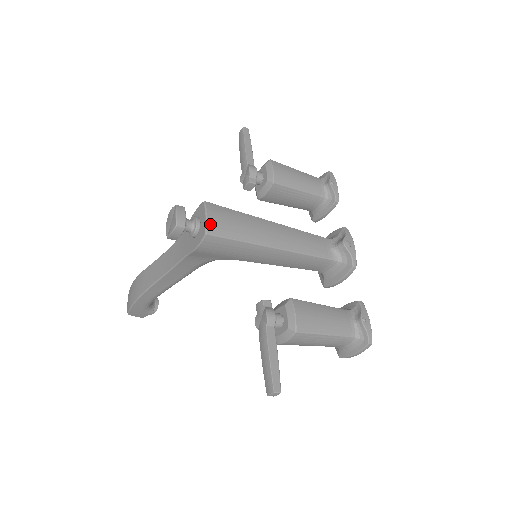
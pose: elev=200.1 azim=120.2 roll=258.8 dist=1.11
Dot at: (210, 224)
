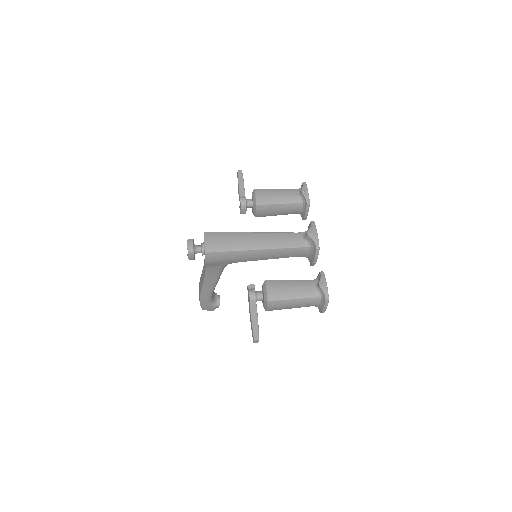
Dot at: (207, 246)
